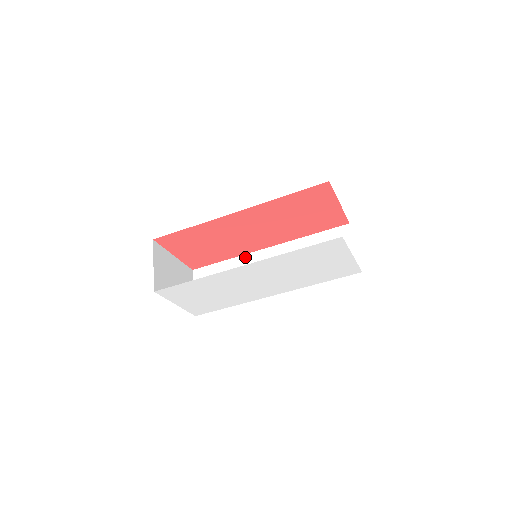
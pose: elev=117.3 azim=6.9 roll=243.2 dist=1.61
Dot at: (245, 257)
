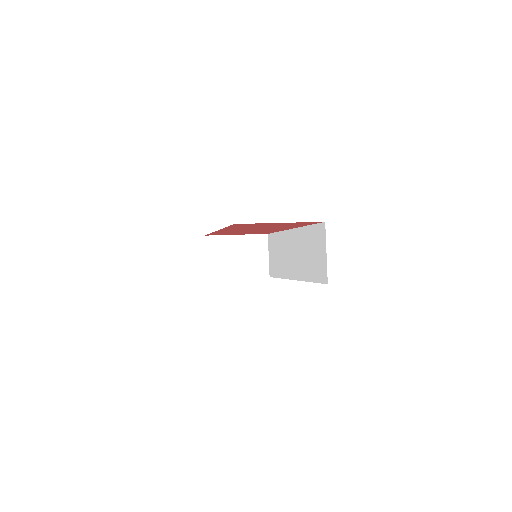
Dot at: (283, 233)
